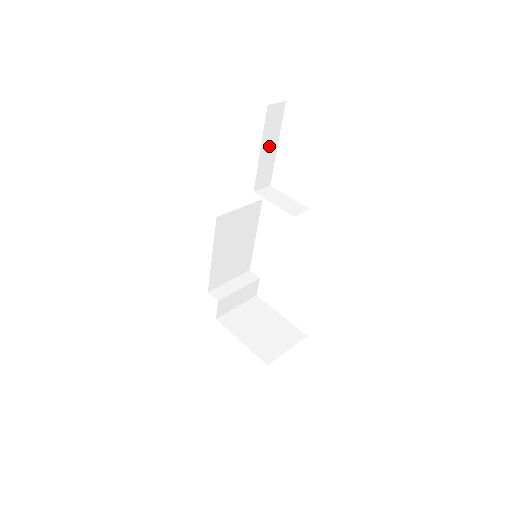
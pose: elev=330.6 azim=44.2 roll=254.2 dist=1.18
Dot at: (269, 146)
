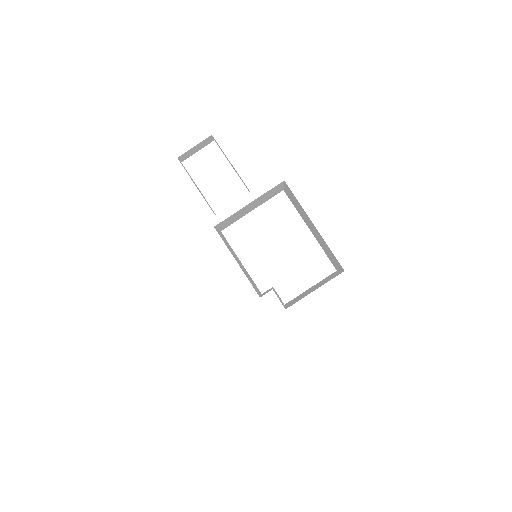
Dot at: (196, 186)
